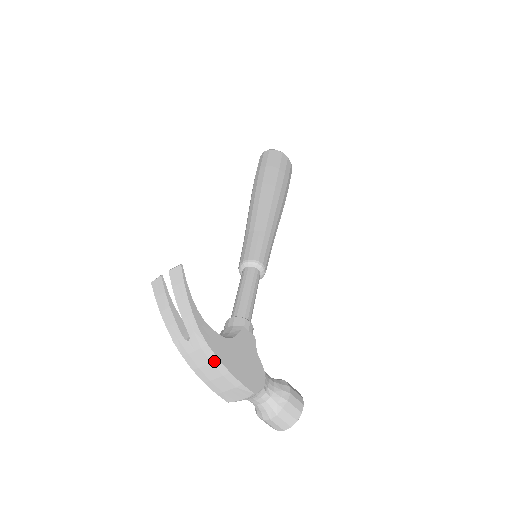
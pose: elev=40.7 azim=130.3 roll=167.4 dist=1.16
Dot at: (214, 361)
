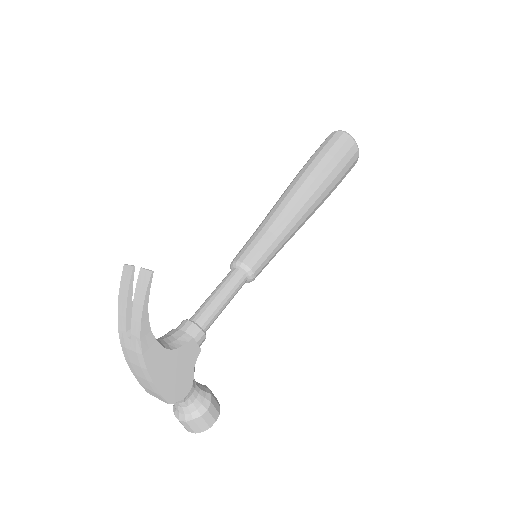
Dot at: (143, 368)
